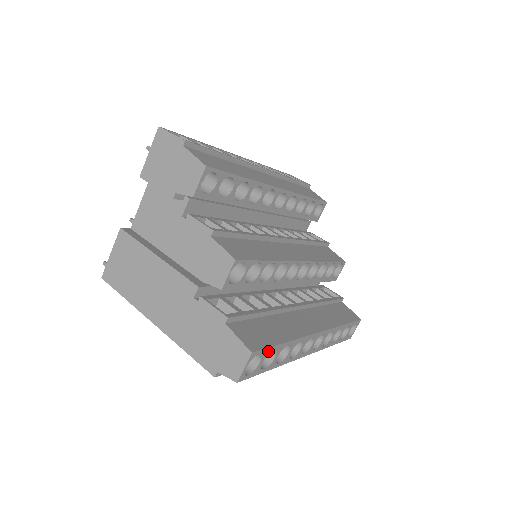
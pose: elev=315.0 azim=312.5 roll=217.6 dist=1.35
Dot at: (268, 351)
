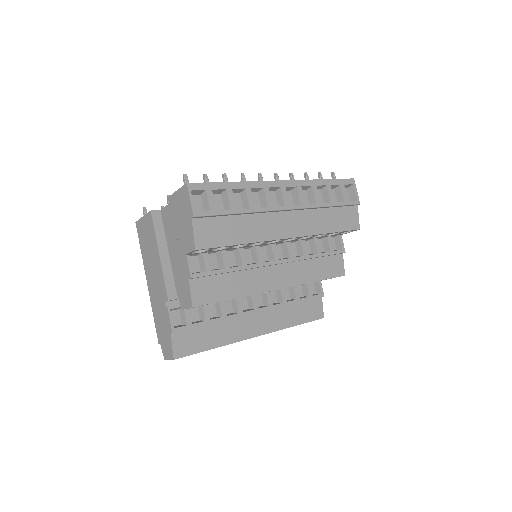
Dot at: occluded
